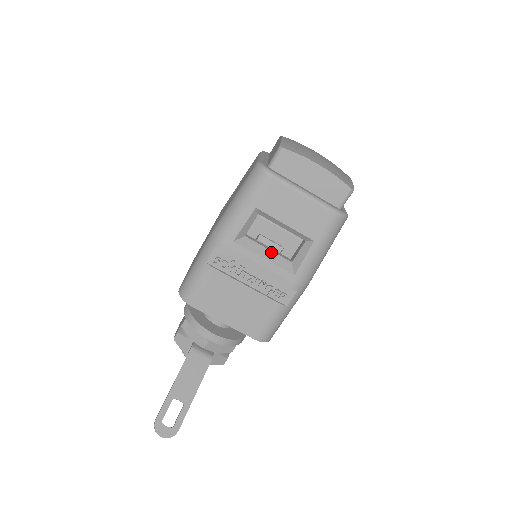
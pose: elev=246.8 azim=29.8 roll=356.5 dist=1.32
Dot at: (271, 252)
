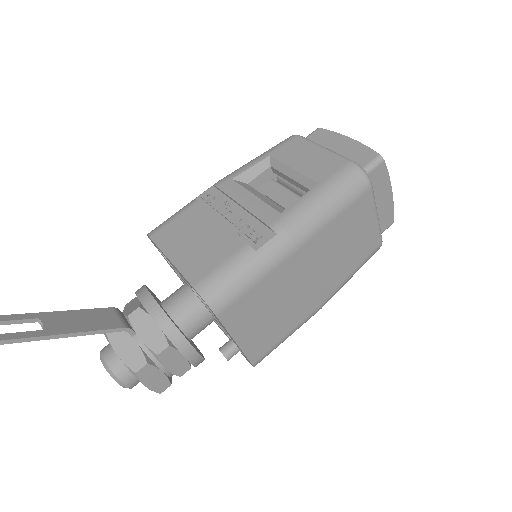
Dot at: (266, 198)
